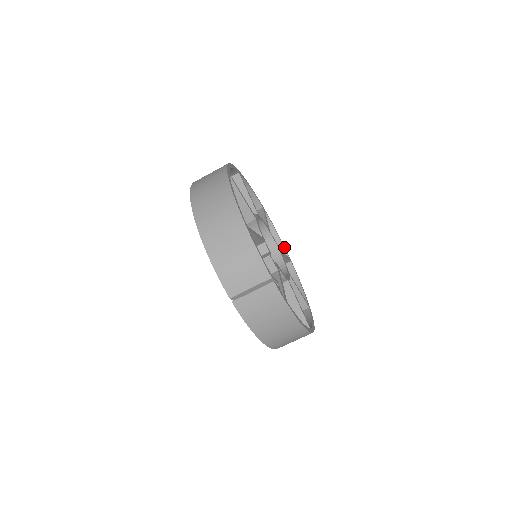
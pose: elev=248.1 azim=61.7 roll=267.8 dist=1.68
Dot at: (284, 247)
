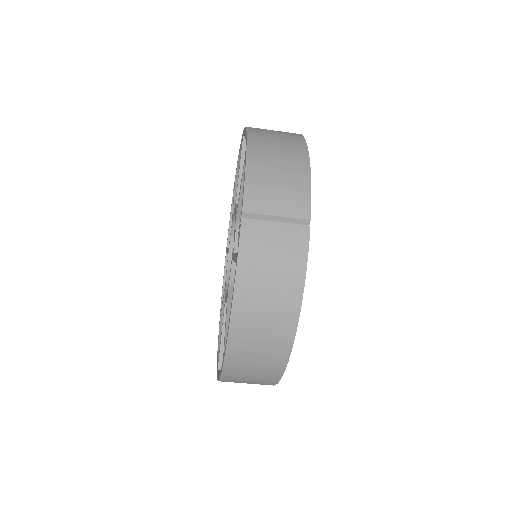
Dot at: occluded
